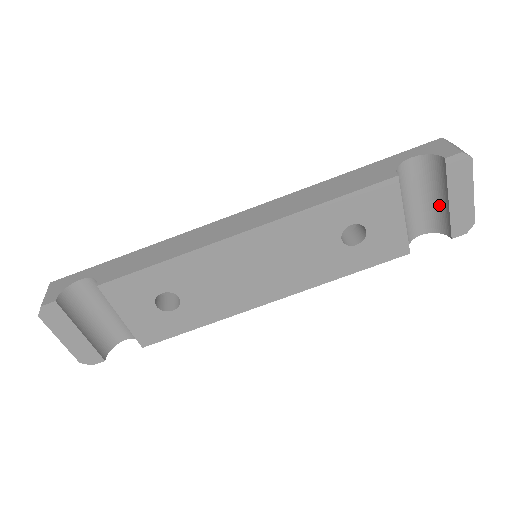
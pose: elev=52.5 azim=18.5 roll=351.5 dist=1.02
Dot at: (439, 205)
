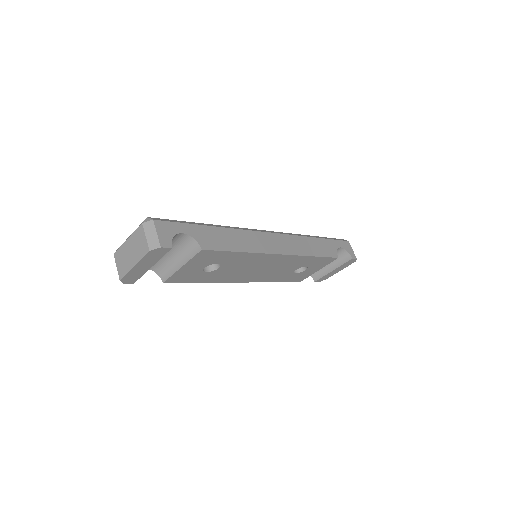
Dot at: (325, 267)
